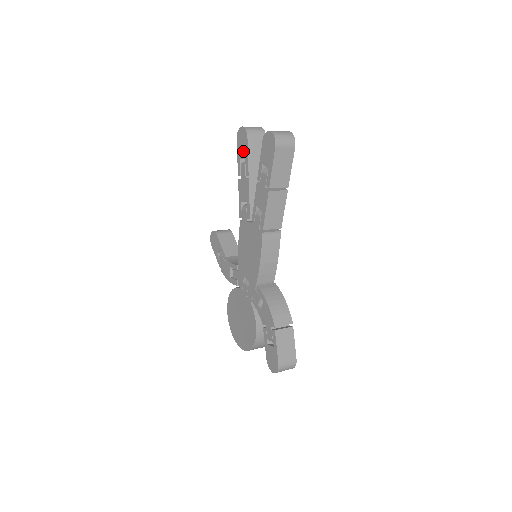
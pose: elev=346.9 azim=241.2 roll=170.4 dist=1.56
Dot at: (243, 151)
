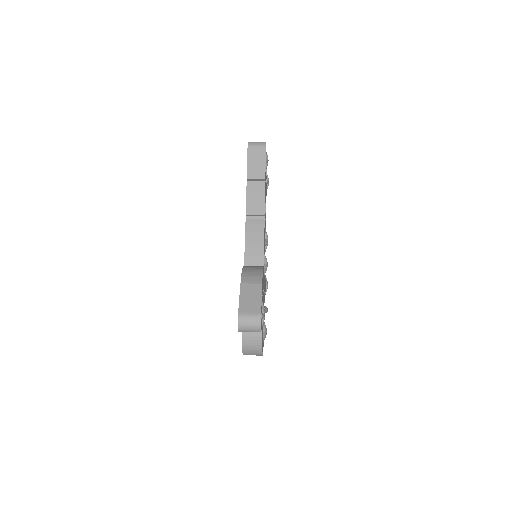
Dot at: occluded
